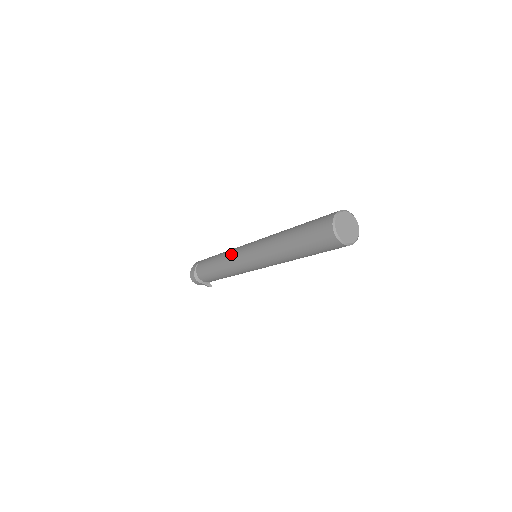
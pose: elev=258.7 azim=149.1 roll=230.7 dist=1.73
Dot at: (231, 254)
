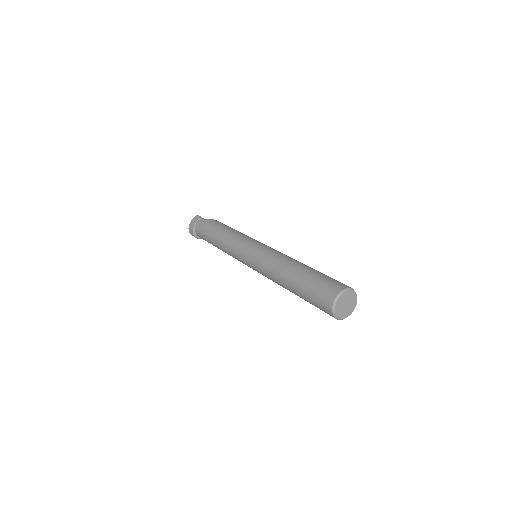
Dot at: (231, 245)
